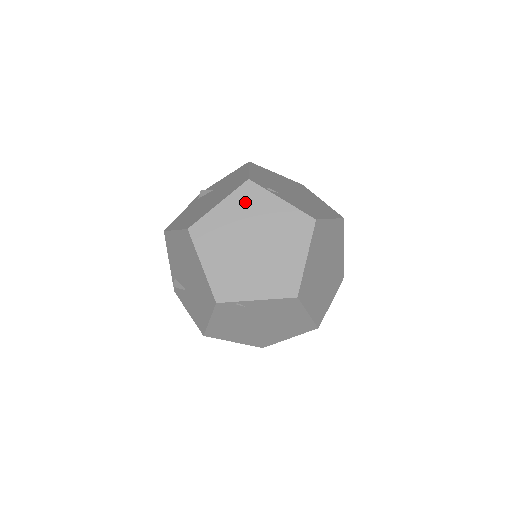
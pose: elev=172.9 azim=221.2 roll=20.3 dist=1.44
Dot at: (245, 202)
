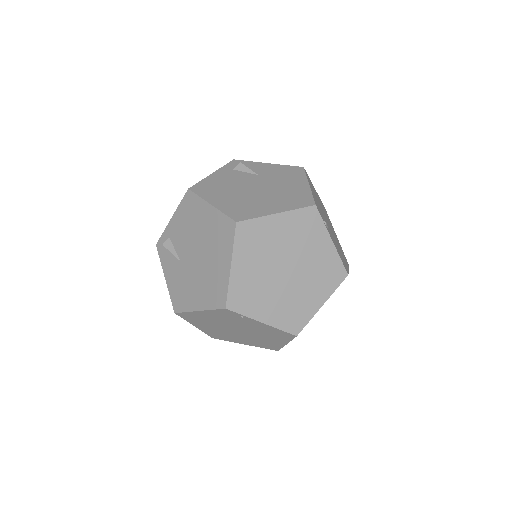
Dot at: (301, 225)
